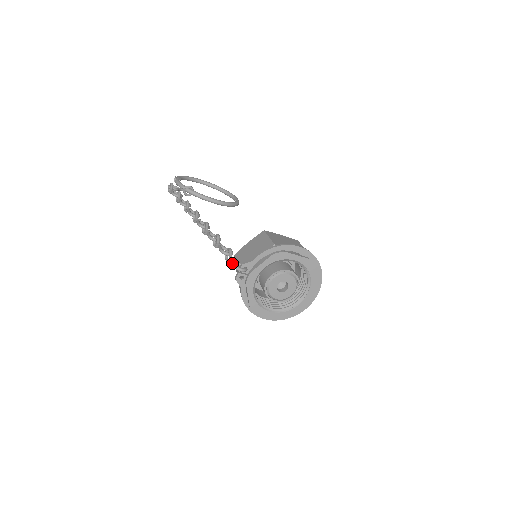
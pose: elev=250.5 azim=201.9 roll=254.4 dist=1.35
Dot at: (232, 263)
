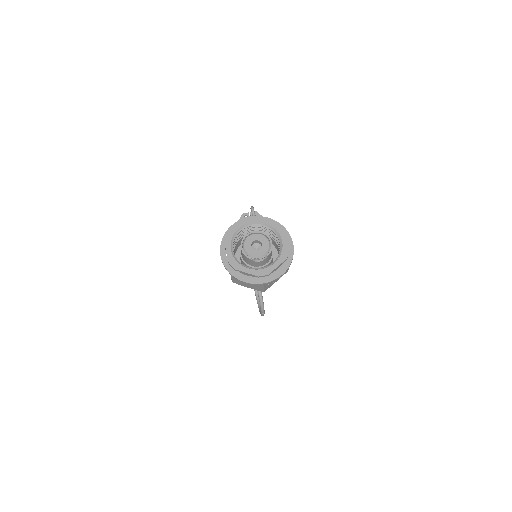
Dot at: occluded
